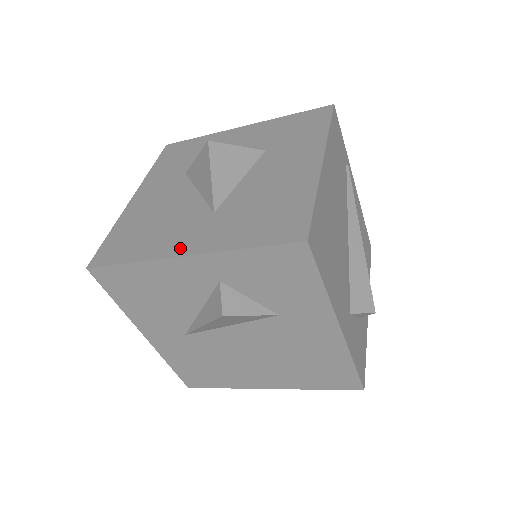
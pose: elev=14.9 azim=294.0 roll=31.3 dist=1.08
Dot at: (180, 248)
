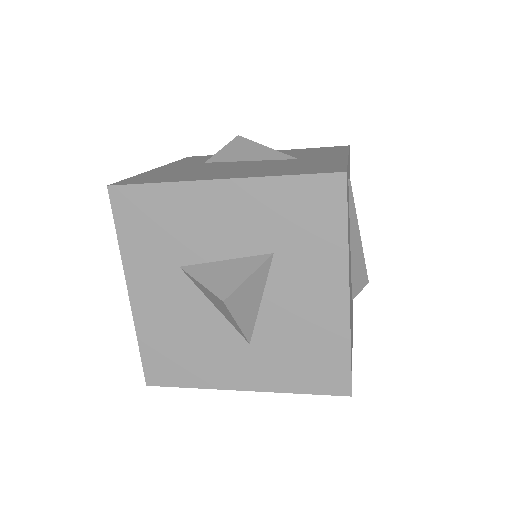
Dot at: (235, 382)
